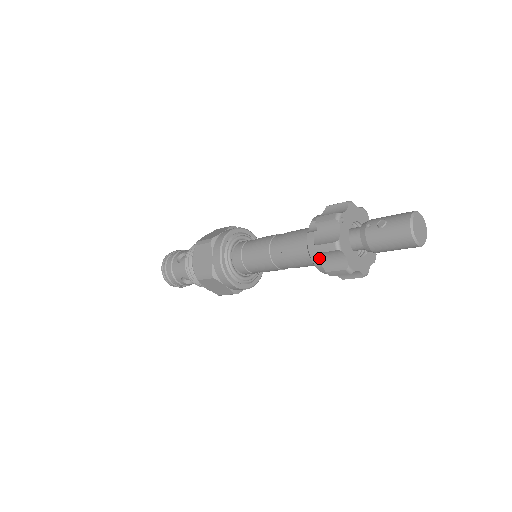
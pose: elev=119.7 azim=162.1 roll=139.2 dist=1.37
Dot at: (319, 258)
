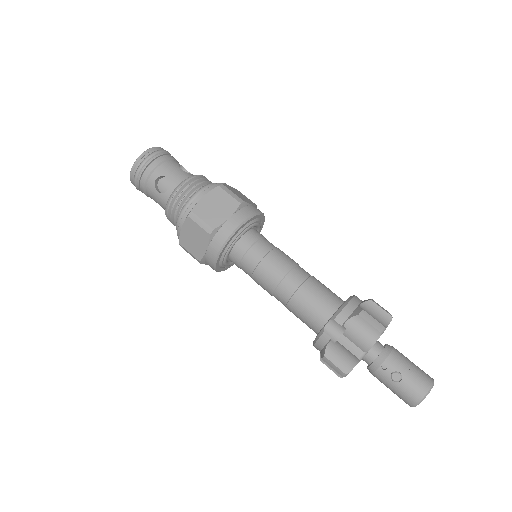
Dot at: (321, 354)
